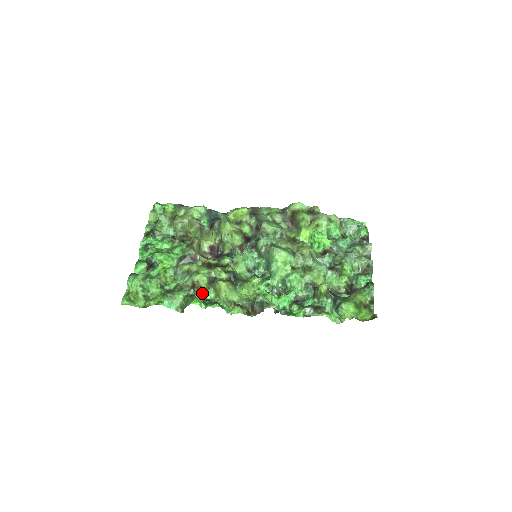
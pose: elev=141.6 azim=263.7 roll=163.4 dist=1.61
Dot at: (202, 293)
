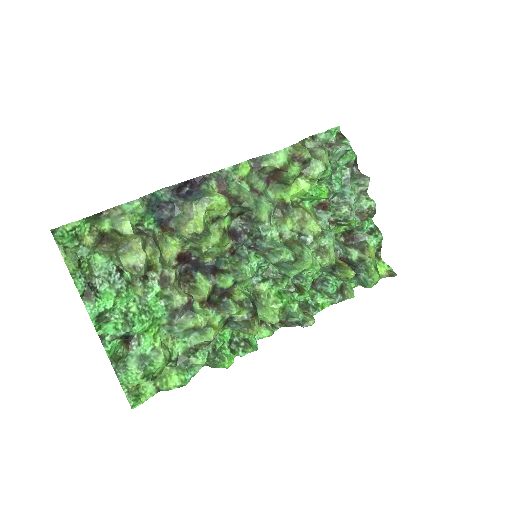
Dot at: (223, 341)
